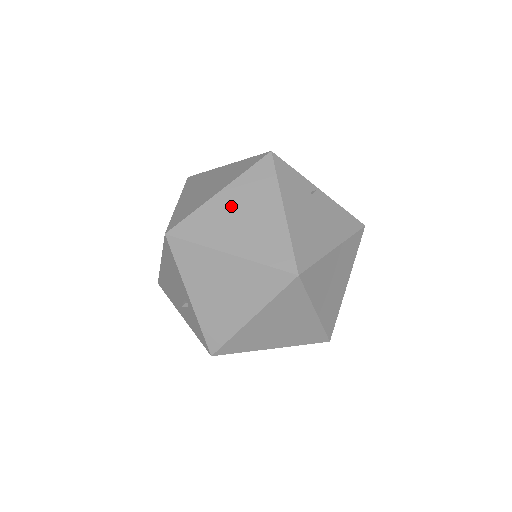
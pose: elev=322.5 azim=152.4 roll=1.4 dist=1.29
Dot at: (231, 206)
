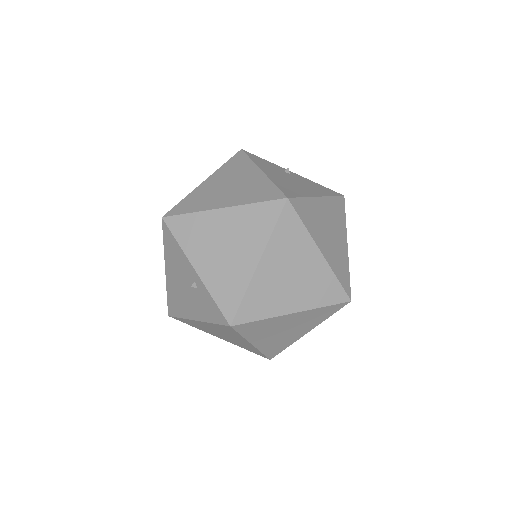
Dot at: (216, 184)
